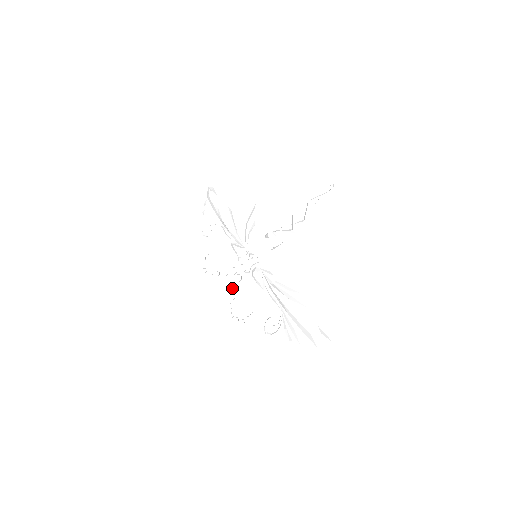
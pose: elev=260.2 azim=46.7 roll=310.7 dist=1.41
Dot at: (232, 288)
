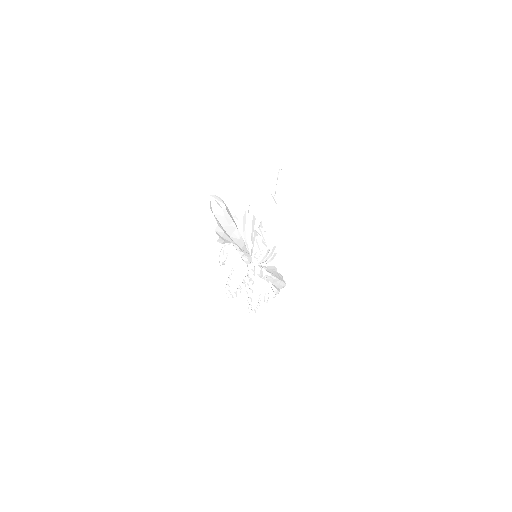
Dot at: occluded
